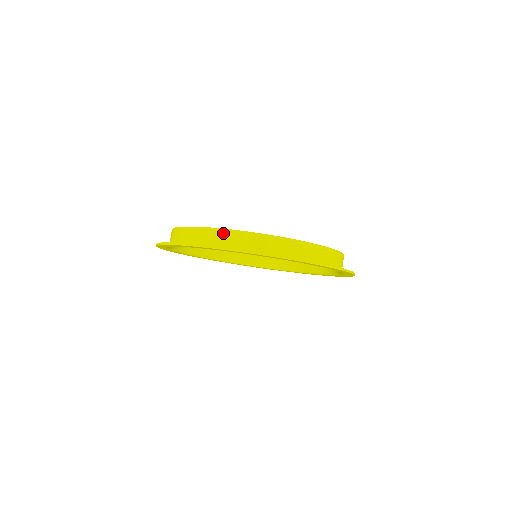
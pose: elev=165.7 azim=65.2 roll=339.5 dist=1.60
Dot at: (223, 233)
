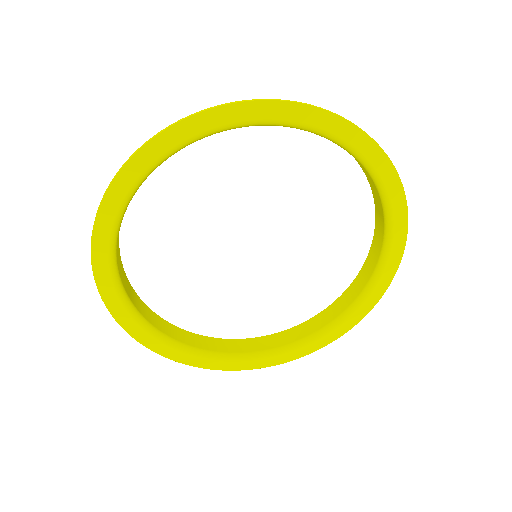
Dot at: occluded
